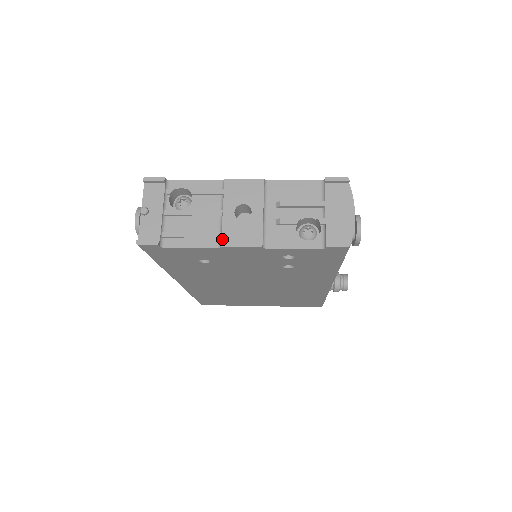
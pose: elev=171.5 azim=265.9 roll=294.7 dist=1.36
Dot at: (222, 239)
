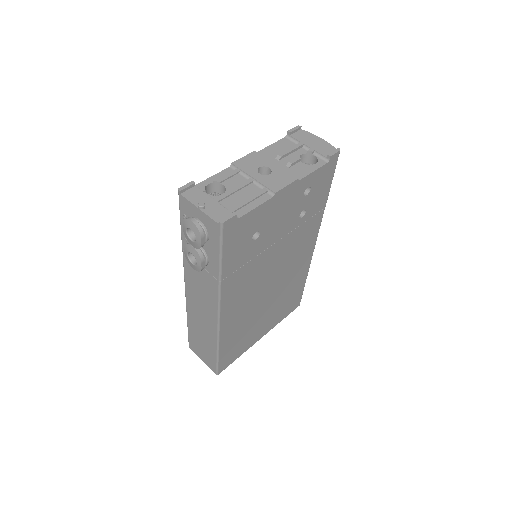
Dot at: (271, 189)
